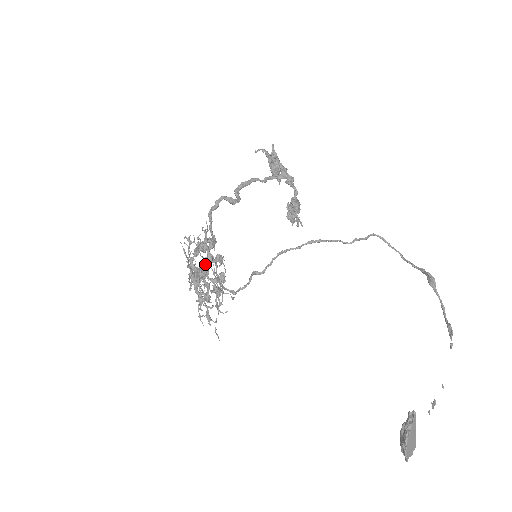
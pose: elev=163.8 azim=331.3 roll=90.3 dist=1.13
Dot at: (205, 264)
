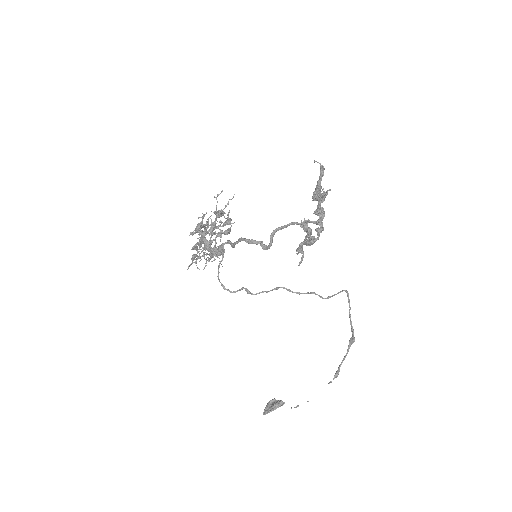
Dot at: (215, 249)
